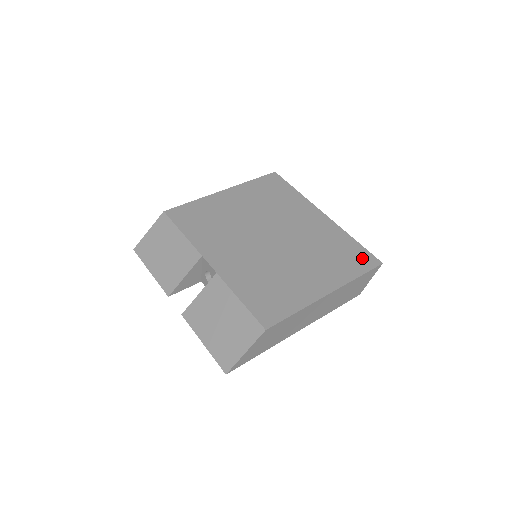
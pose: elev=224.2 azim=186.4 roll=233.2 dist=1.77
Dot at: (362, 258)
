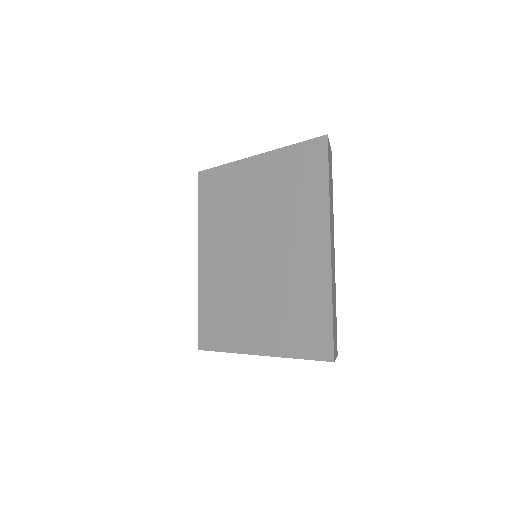
Dot at: (318, 339)
